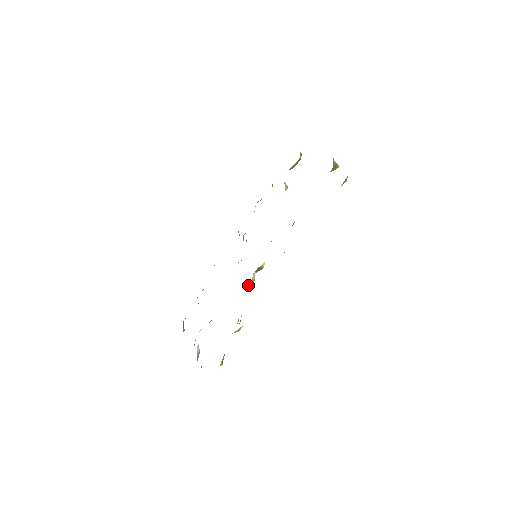
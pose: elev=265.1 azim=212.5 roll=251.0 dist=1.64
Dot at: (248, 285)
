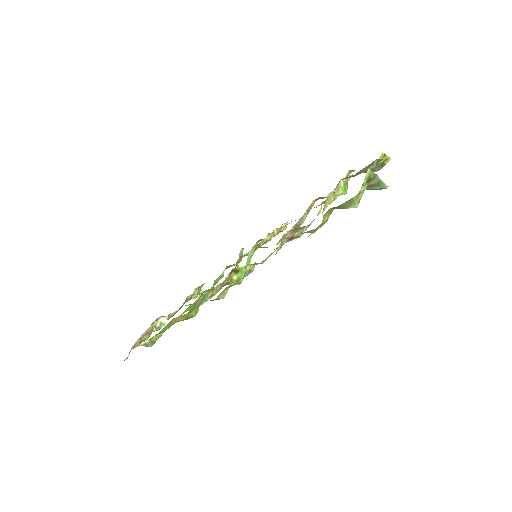
Dot at: (229, 283)
